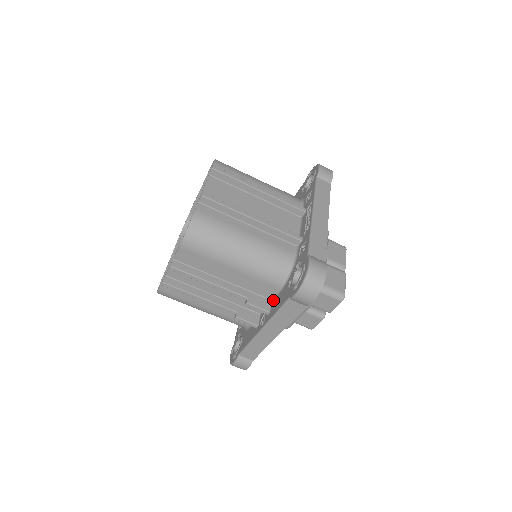
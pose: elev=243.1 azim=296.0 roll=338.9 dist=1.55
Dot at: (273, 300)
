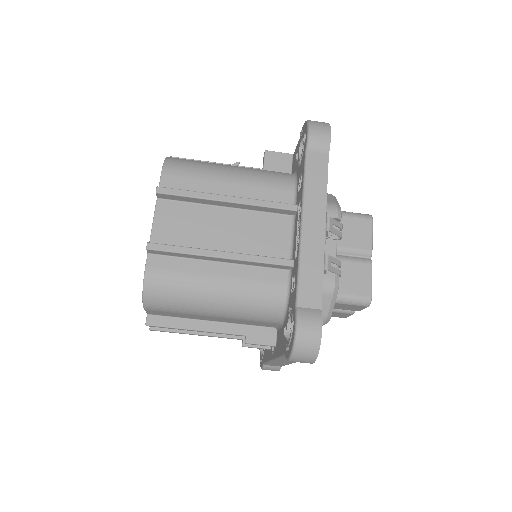
Dot at: (277, 330)
